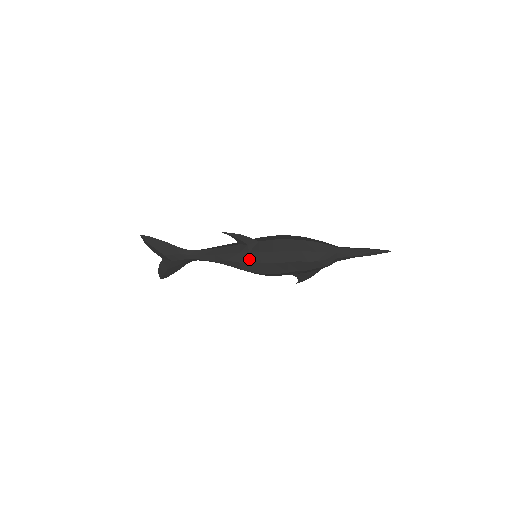
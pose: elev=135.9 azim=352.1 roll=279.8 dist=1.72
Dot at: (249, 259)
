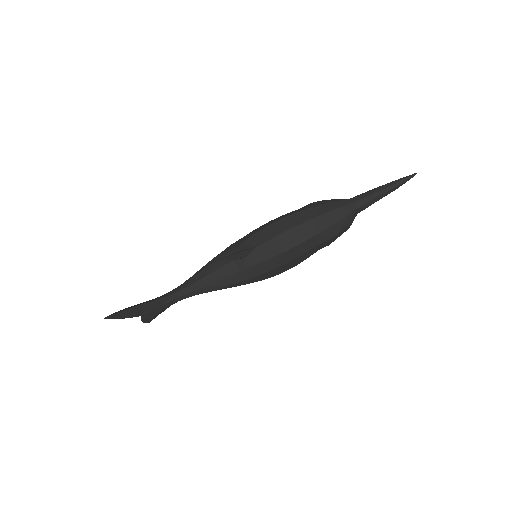
Dot at: (256, 272)
